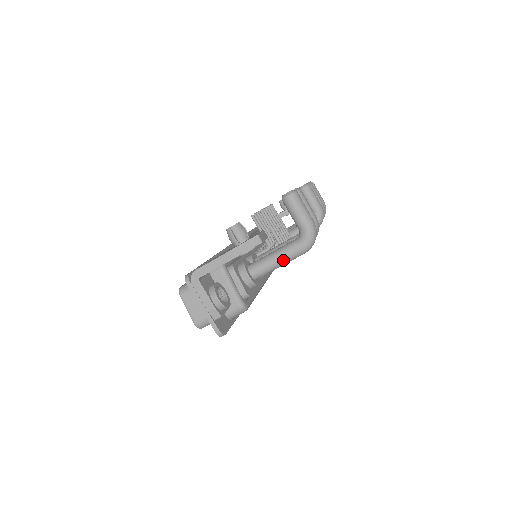
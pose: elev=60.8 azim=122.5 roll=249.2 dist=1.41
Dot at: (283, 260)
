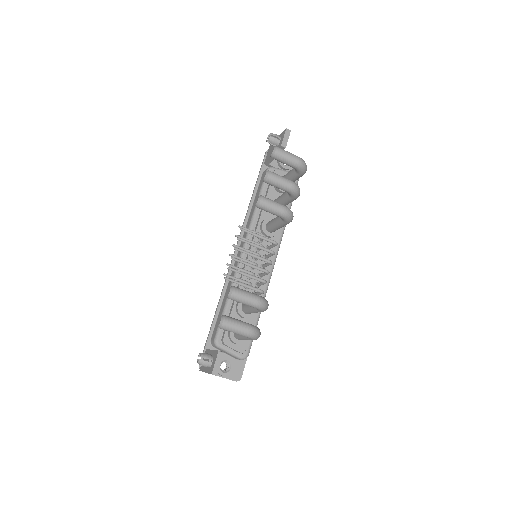
Dot at: occluded
